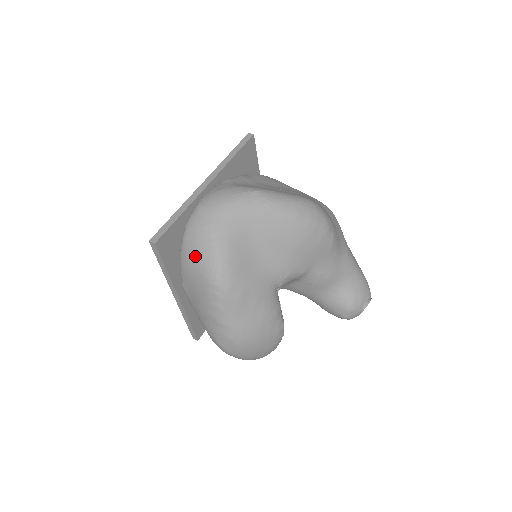
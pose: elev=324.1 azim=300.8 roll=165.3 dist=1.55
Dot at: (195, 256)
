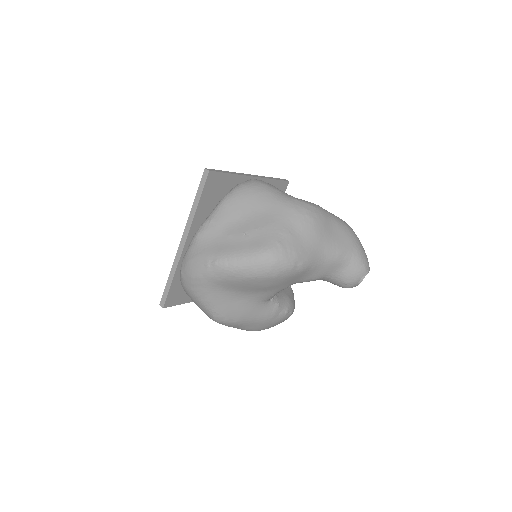
Dot at: occluded
